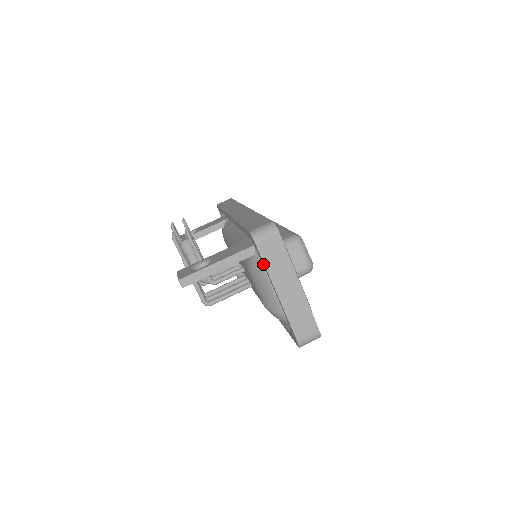
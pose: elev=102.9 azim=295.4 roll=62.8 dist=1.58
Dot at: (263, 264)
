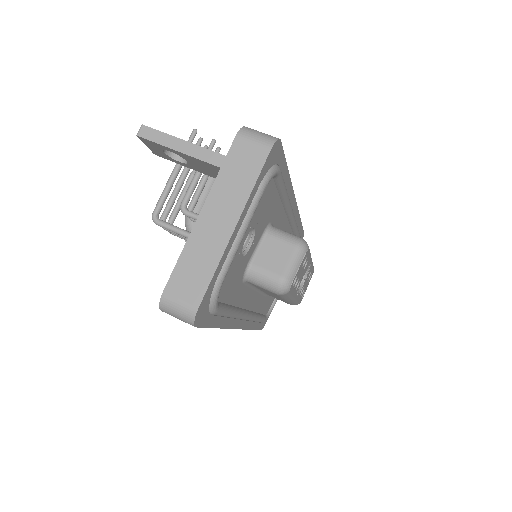
Dot at: (223, 170)
